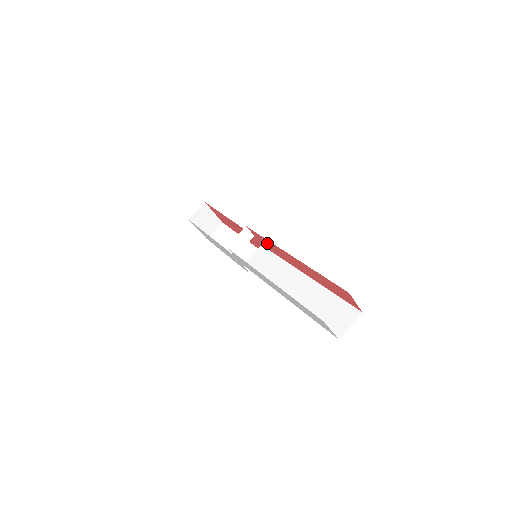
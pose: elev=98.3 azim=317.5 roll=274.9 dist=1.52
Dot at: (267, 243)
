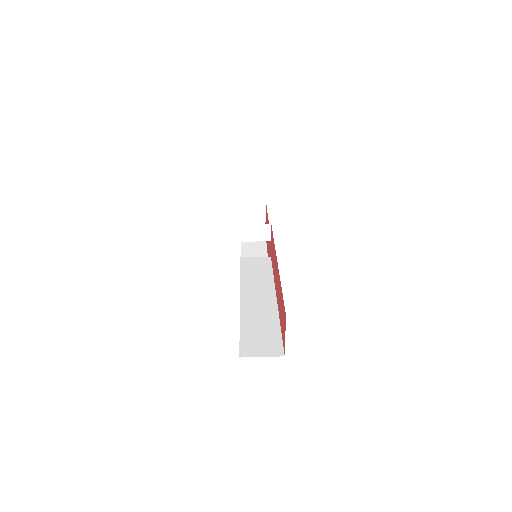
Dot at: (273, 248)
